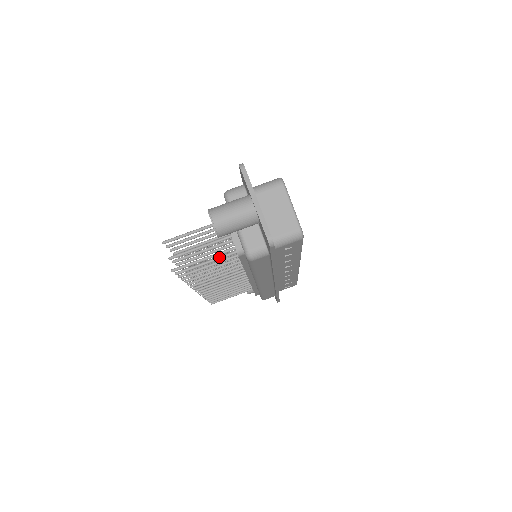
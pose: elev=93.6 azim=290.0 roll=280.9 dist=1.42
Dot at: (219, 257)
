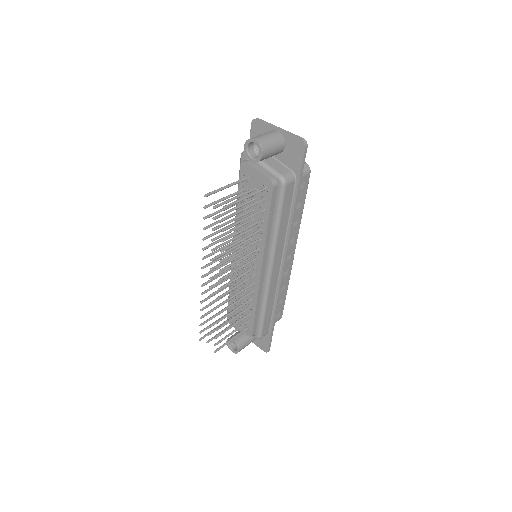
Dot at: (252, 204)
